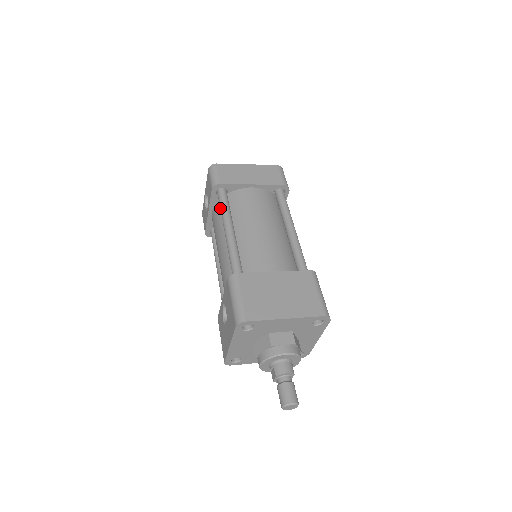
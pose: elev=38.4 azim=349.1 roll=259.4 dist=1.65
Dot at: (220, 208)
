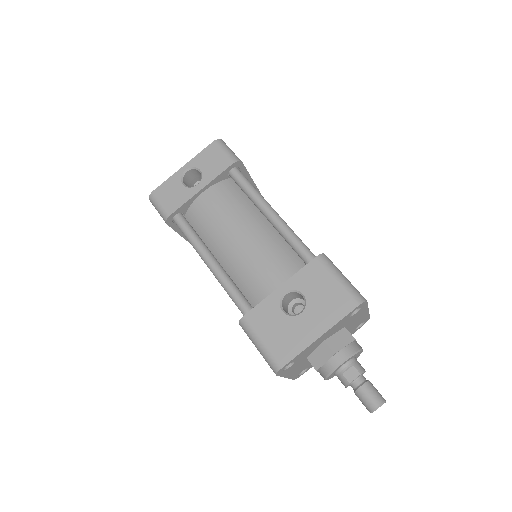
Dot at: (248, 187)
